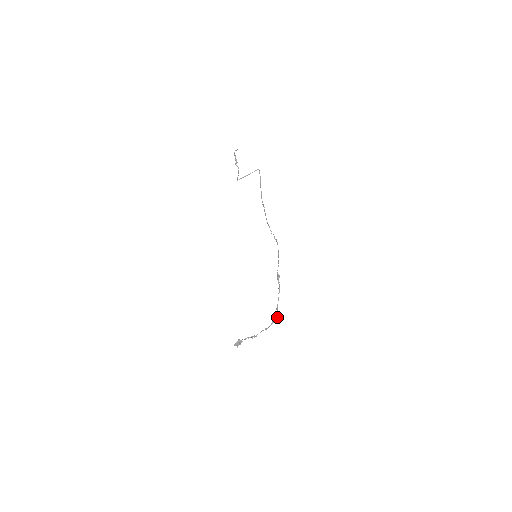
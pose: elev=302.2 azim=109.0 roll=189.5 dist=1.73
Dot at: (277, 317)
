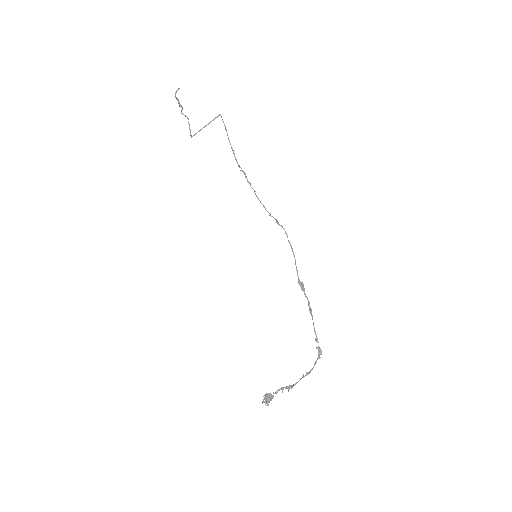
Dot at: (320, 353)
